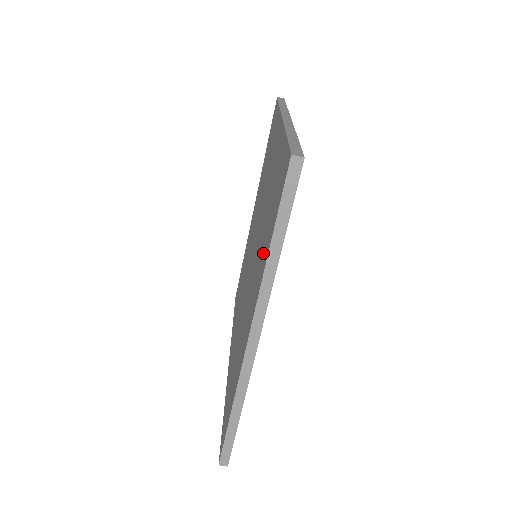
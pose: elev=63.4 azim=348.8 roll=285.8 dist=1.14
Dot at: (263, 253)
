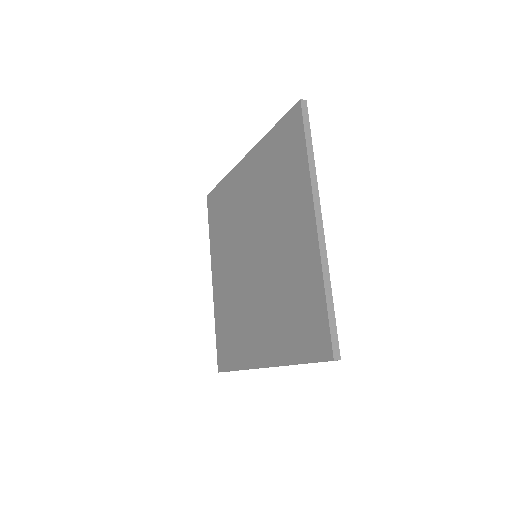
Dot at: (294, 179)
